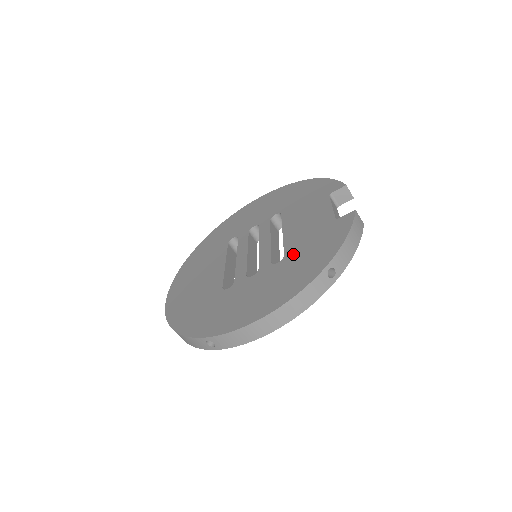
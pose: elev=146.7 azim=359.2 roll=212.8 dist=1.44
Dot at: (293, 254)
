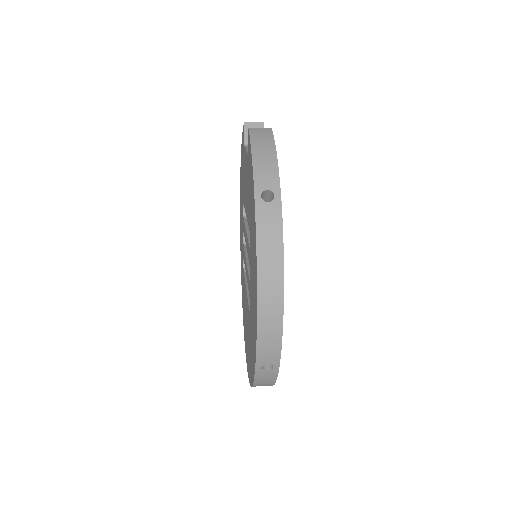
Dot at: (249, 221)
